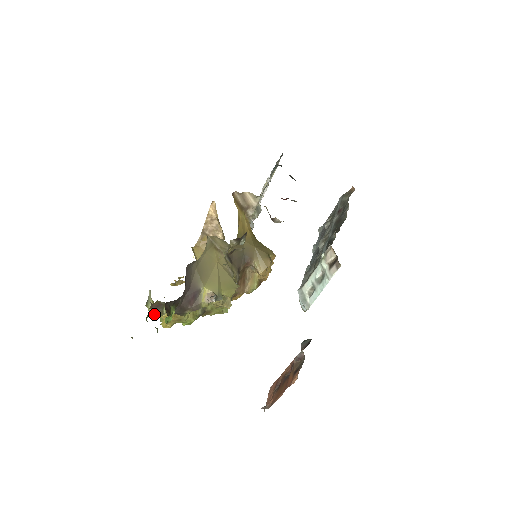
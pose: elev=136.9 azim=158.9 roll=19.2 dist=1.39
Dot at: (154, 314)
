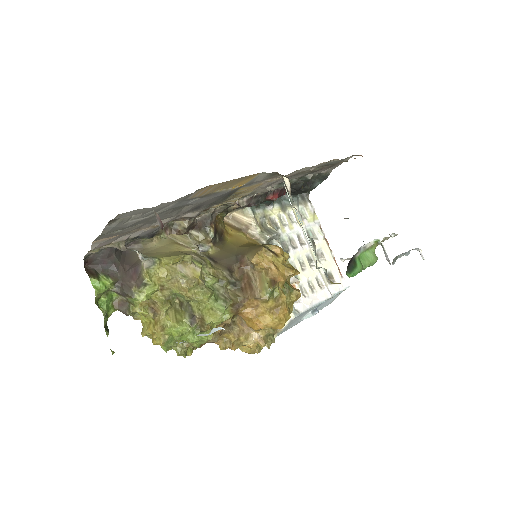
Dot at: (144, 333)
